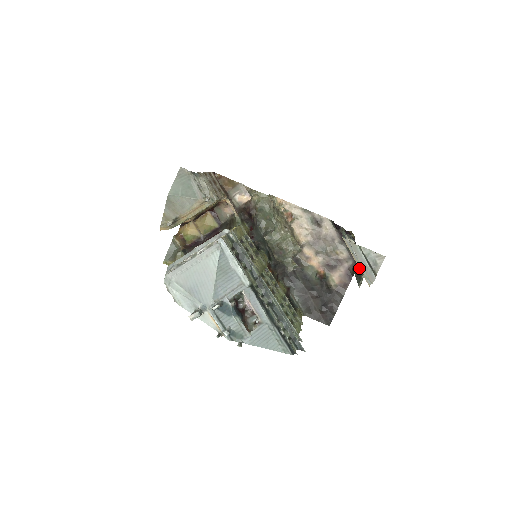
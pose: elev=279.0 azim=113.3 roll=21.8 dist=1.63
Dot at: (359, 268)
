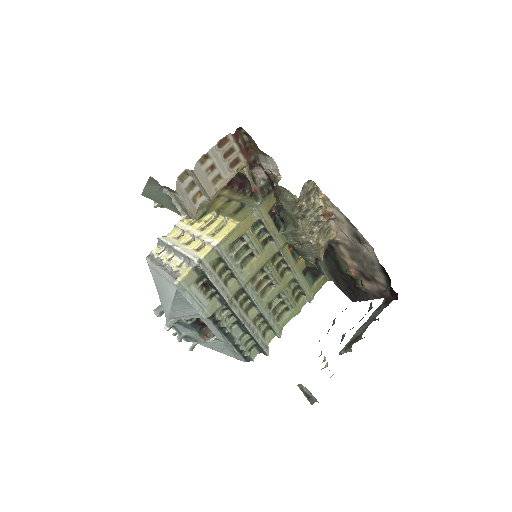
Dot at: (380, 312)
